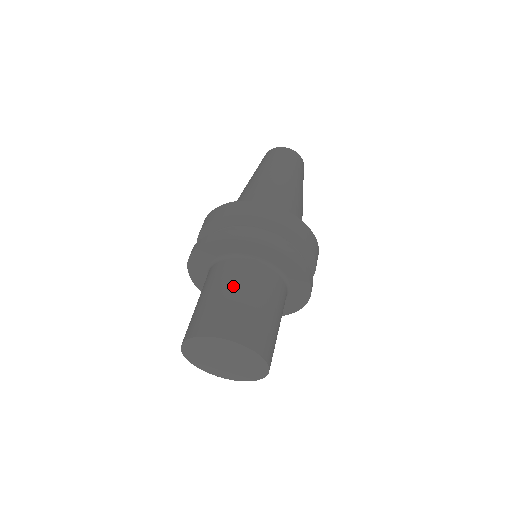
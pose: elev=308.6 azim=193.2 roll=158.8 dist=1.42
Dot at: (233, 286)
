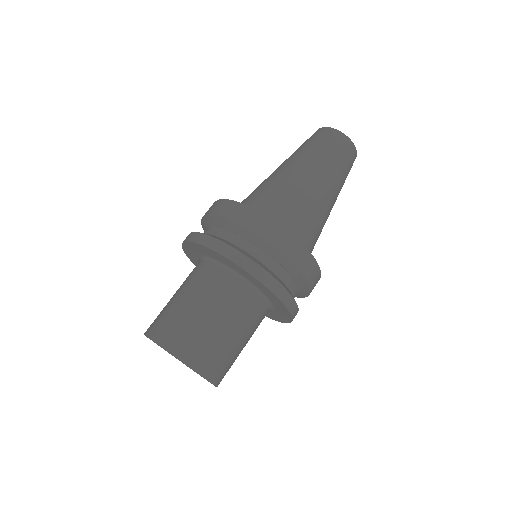
Dot at: (214, 306)
